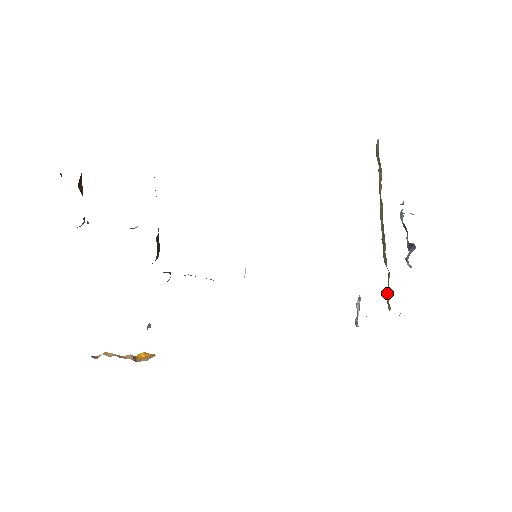
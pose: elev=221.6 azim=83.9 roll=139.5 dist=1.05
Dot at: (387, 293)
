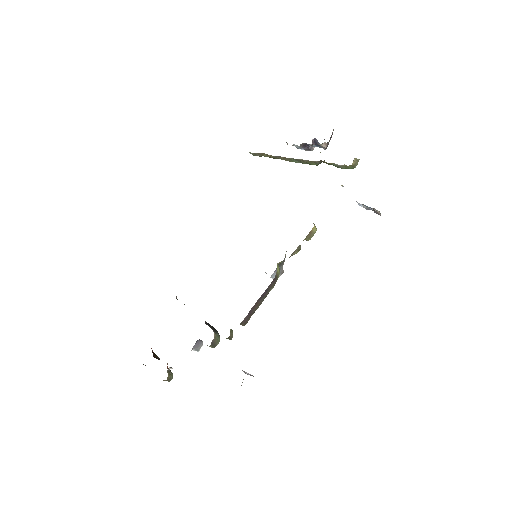
Dot at: occluded
